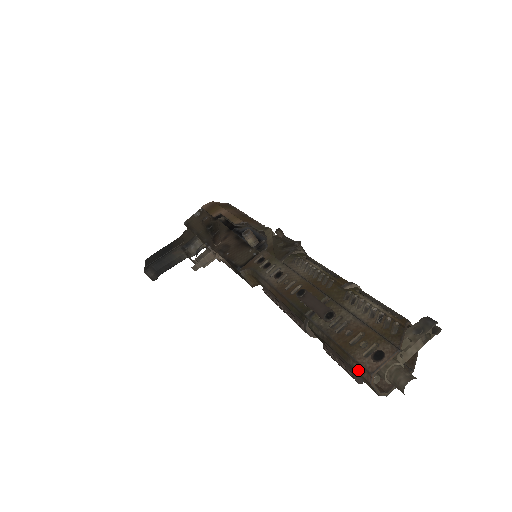
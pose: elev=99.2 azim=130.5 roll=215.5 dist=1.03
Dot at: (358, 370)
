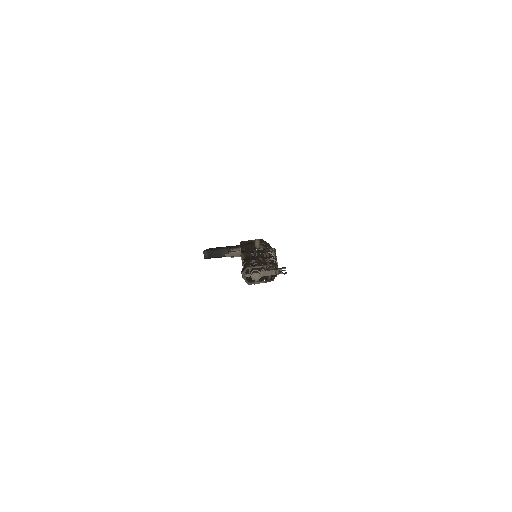
Dot at: (244, 269)
